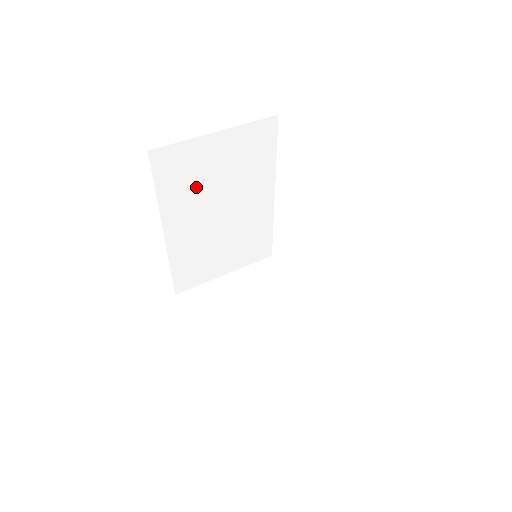
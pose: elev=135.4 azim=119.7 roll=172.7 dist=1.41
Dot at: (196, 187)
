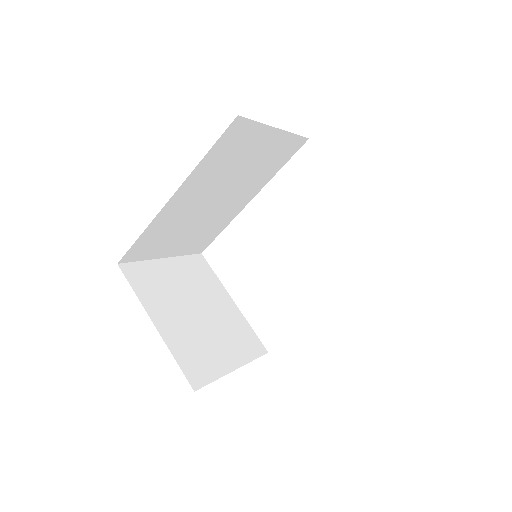
Dot at: (226, 167)
